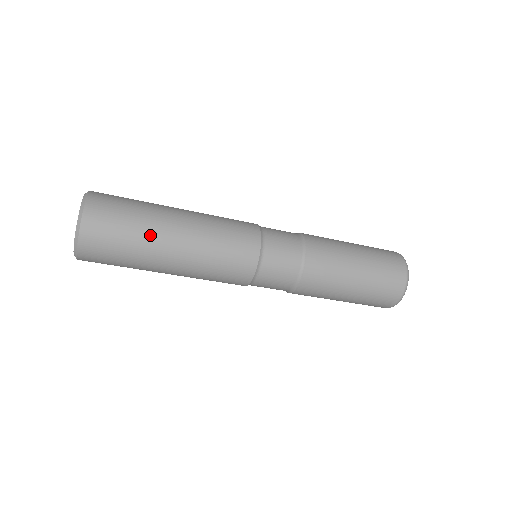
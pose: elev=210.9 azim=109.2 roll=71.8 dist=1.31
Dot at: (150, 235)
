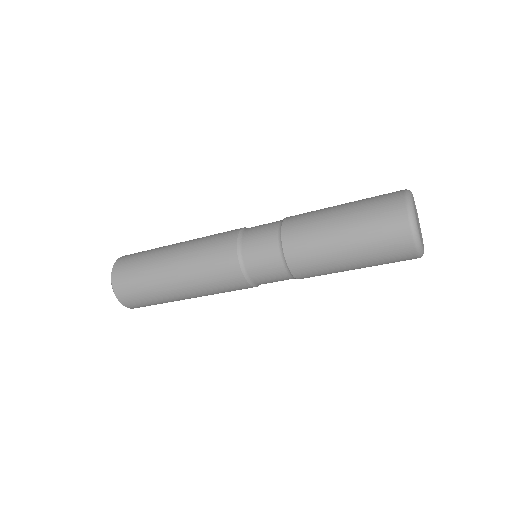
Dot at: (156, 254)
